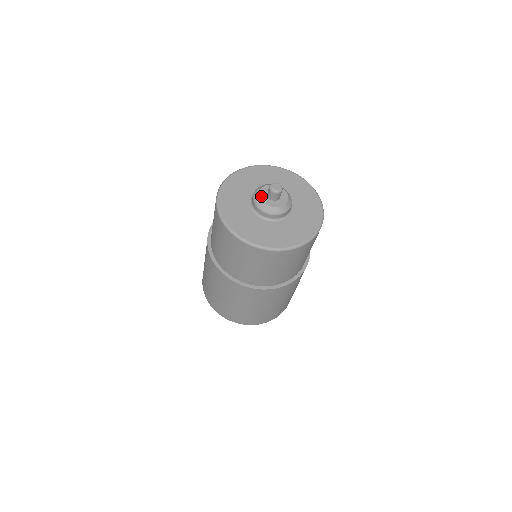
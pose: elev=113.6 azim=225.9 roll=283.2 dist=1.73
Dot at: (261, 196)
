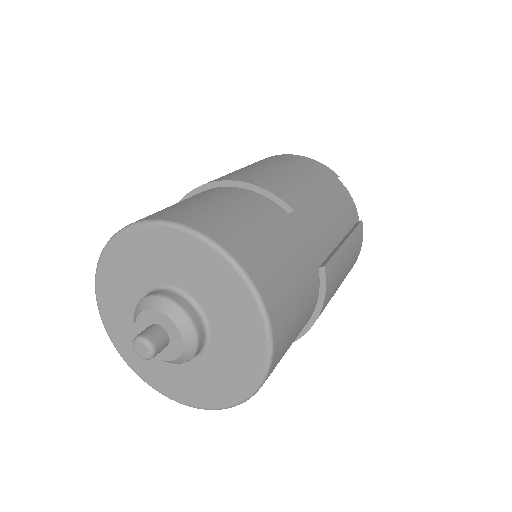
Dot at: (138, 328)
